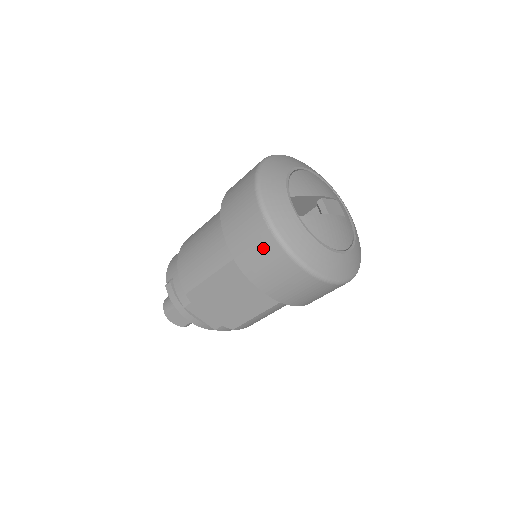
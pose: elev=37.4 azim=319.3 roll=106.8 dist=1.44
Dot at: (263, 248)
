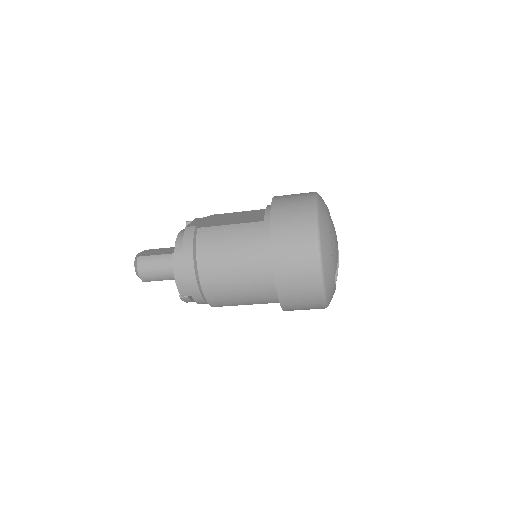
Dot at: occluded
